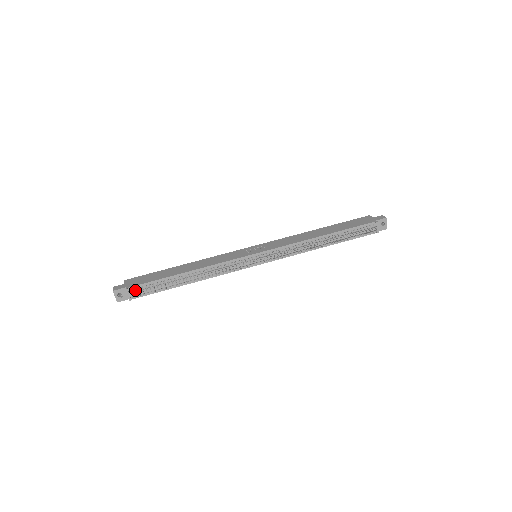
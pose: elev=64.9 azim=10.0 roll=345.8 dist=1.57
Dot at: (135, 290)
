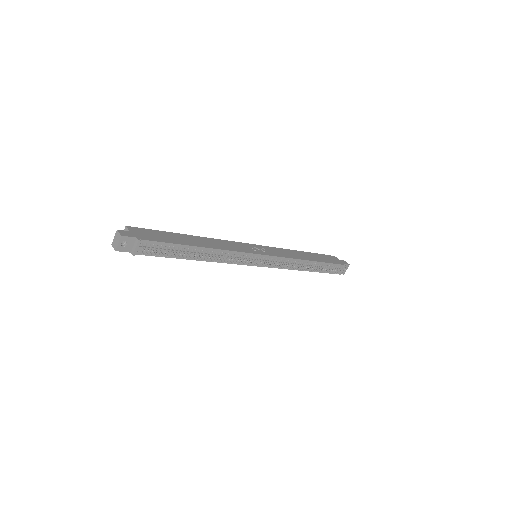
Dot at: (147, 245)
